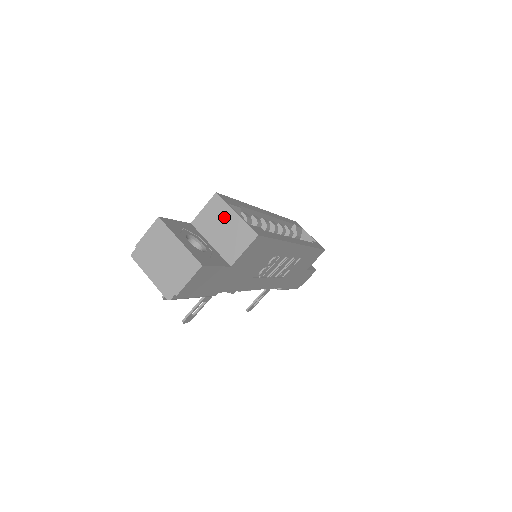
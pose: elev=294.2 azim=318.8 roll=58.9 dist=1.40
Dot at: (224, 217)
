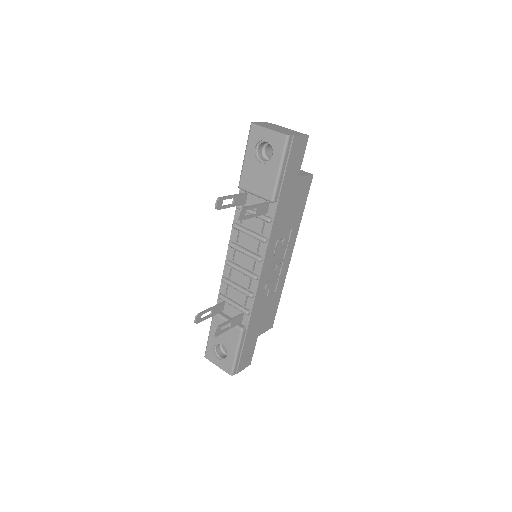
Dot at: occluded
